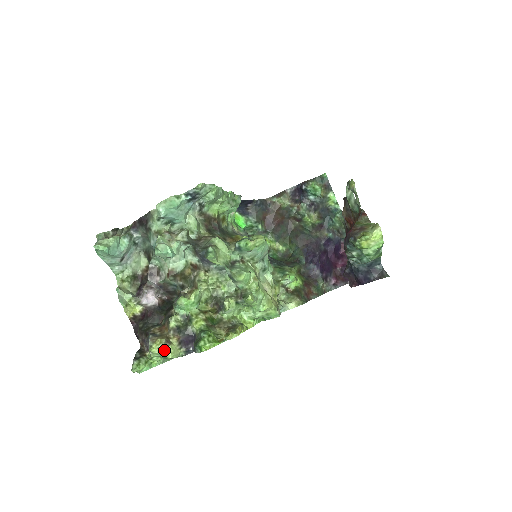
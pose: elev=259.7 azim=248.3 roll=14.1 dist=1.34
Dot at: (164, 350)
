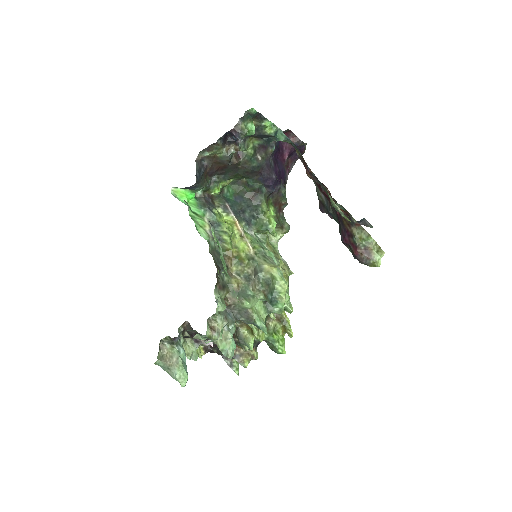
Dot at: occluded
